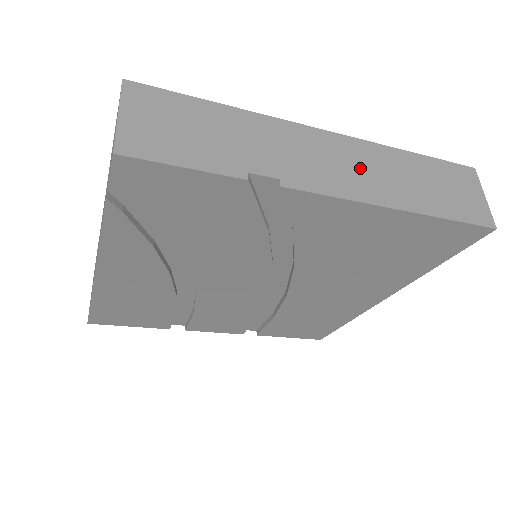
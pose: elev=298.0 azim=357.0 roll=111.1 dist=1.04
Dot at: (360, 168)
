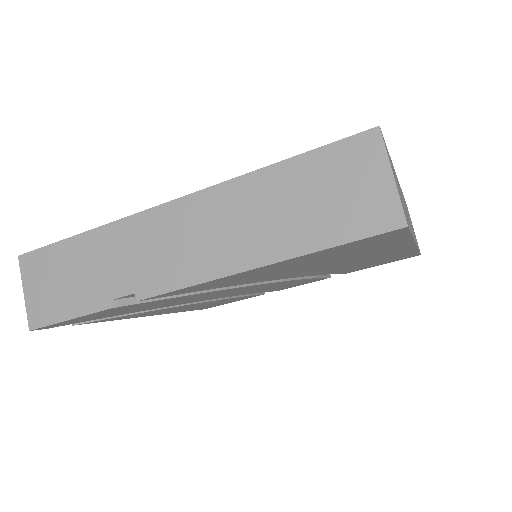
Dot at: (209, 233)
